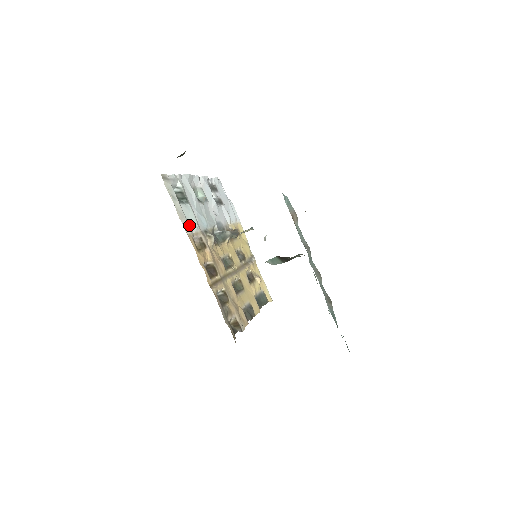
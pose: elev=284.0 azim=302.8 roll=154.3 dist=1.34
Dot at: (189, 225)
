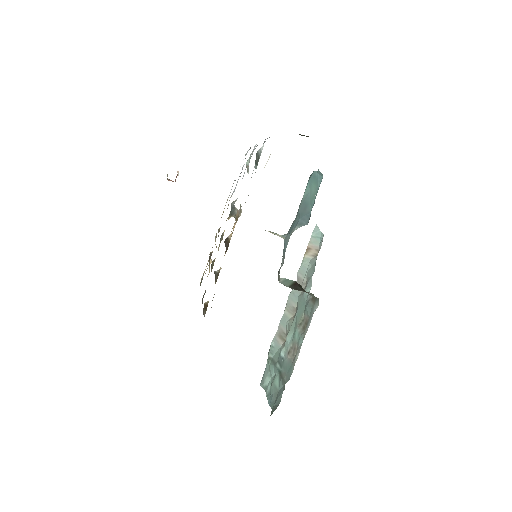
Dot at: occluded
